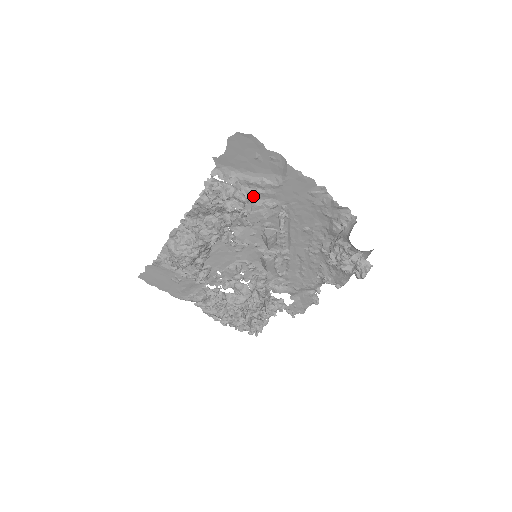
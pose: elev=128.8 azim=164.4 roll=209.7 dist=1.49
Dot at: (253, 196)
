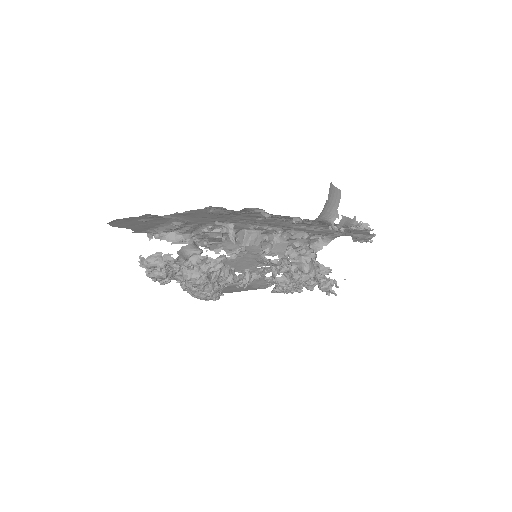
Dot at: (190, 232)
